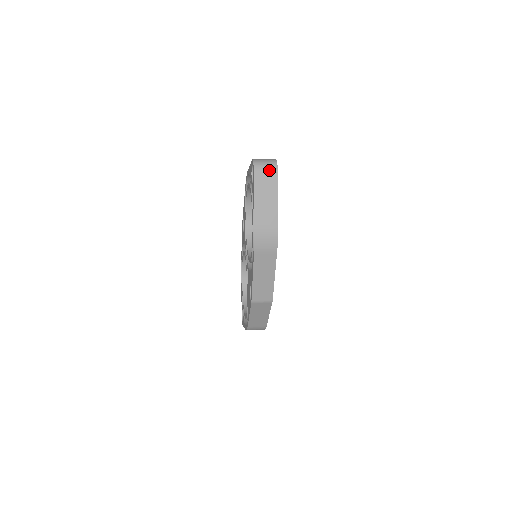
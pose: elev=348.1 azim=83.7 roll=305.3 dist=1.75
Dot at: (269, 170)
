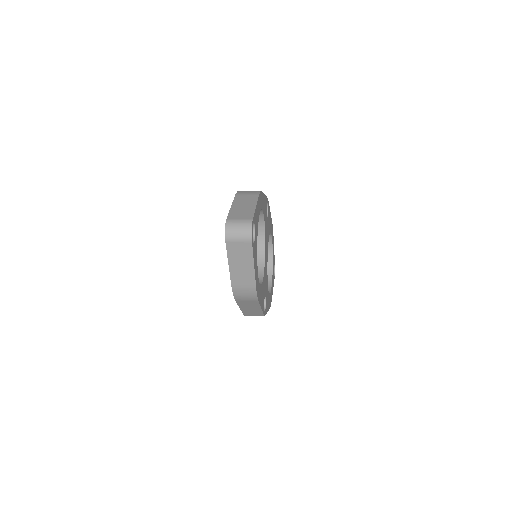
Dot at: (242, 240)
